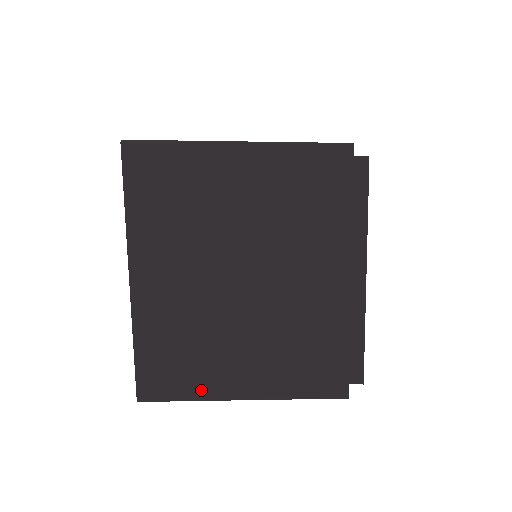
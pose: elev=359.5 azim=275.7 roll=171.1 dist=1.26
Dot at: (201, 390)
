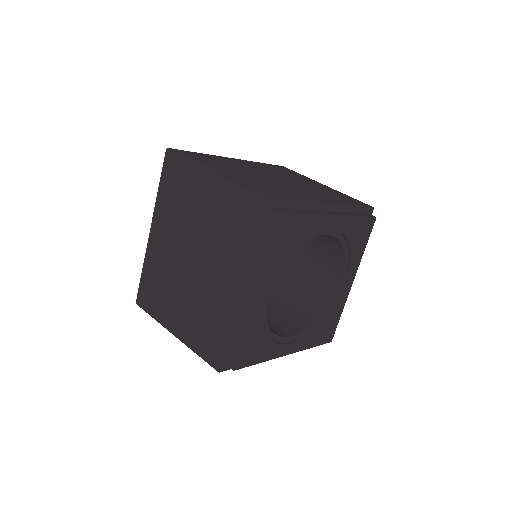
Dot at: (159, 316)
